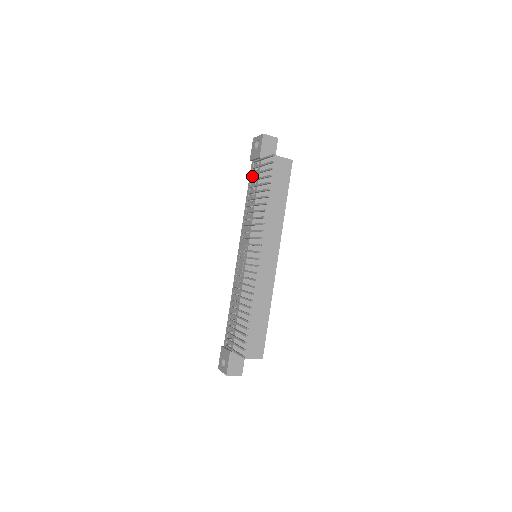
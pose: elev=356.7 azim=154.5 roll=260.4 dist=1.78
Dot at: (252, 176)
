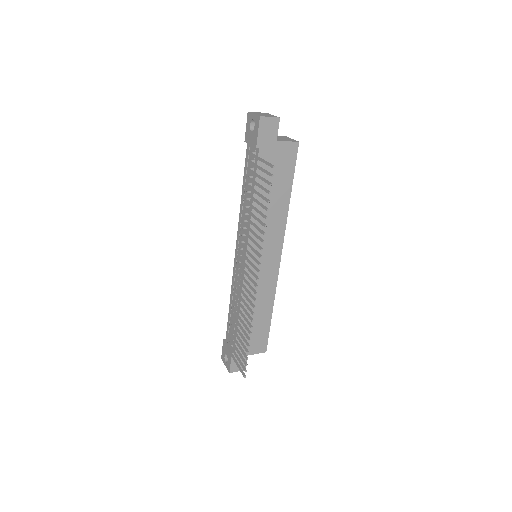
Dot at: (248, 164)
